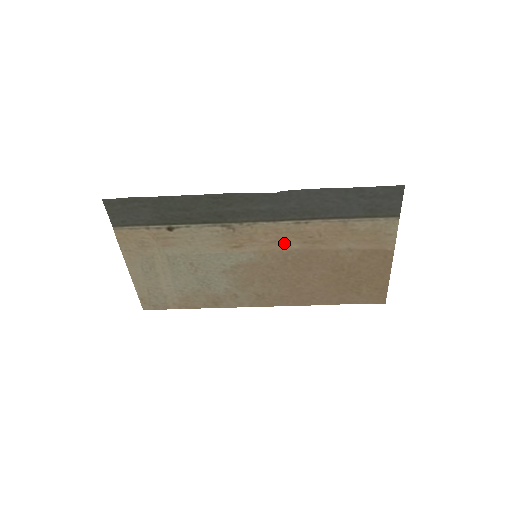
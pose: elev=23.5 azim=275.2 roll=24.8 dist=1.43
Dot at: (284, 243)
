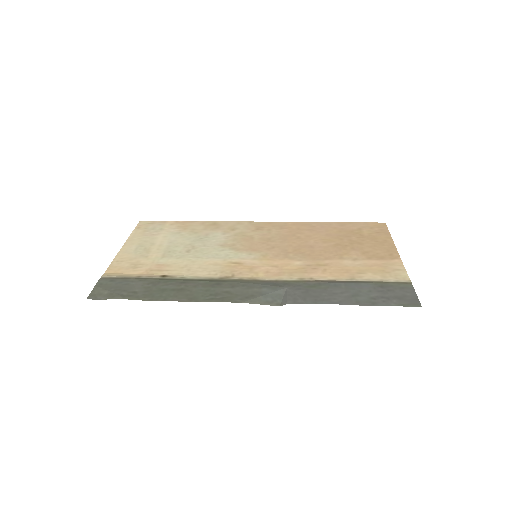
Dot at: (286, 265)
